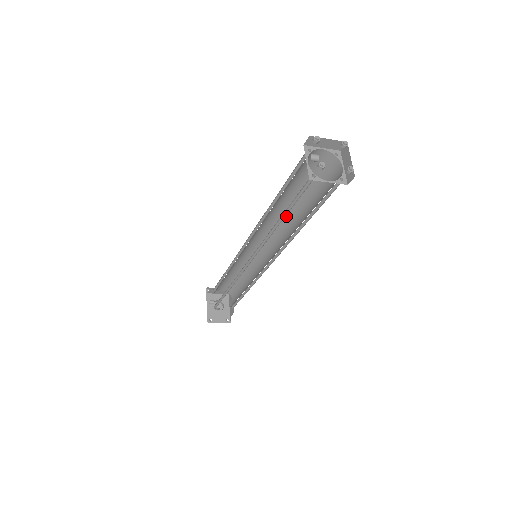
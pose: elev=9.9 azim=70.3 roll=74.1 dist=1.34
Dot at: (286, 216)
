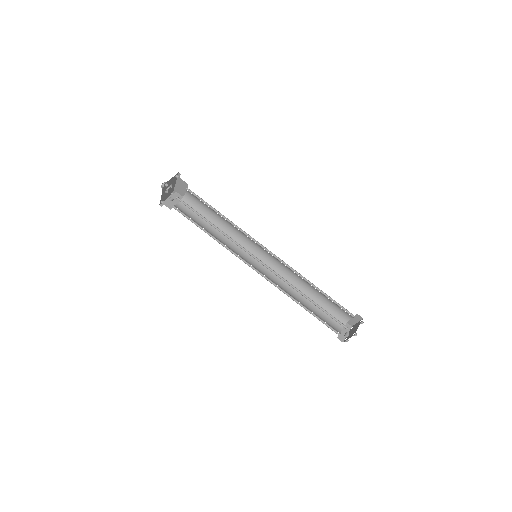
Dot at: (299, 276)
